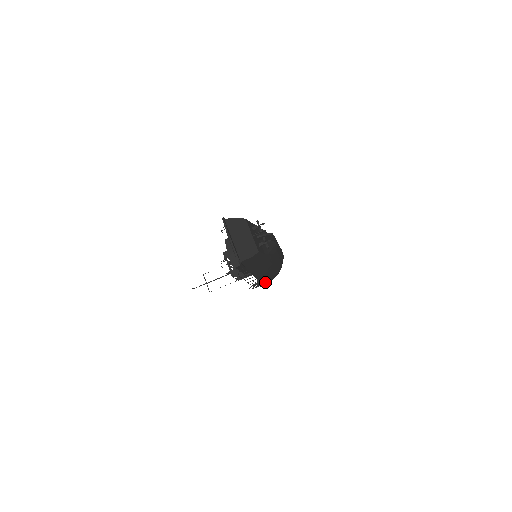
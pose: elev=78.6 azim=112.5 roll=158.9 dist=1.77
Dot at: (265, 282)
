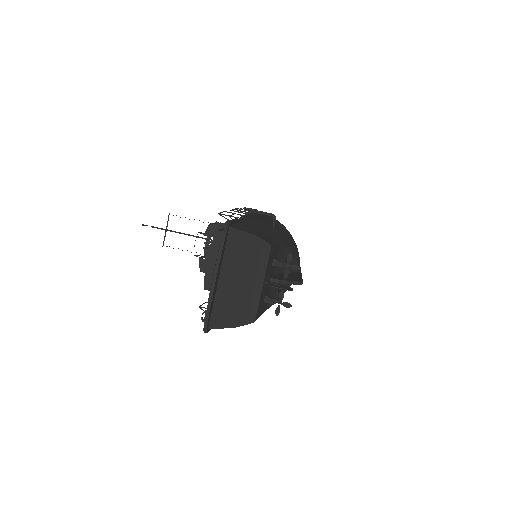
Dot at: occluded
